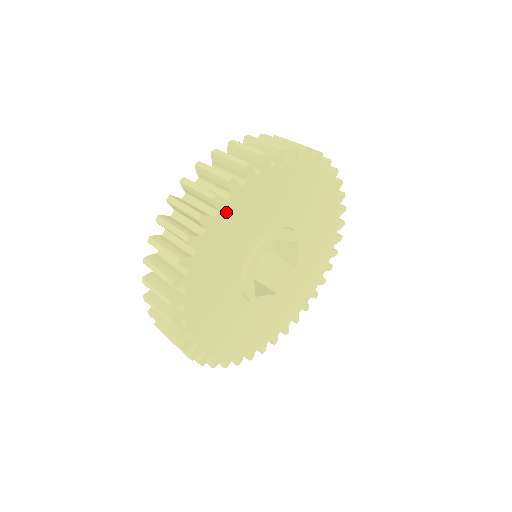
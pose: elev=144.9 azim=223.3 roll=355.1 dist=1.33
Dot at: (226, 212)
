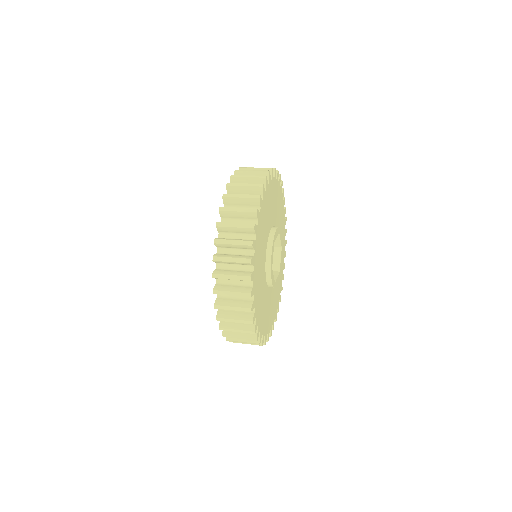
Dot at: (256, 247)
